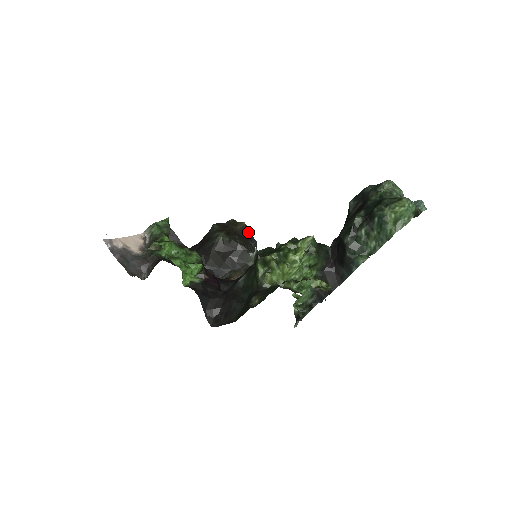
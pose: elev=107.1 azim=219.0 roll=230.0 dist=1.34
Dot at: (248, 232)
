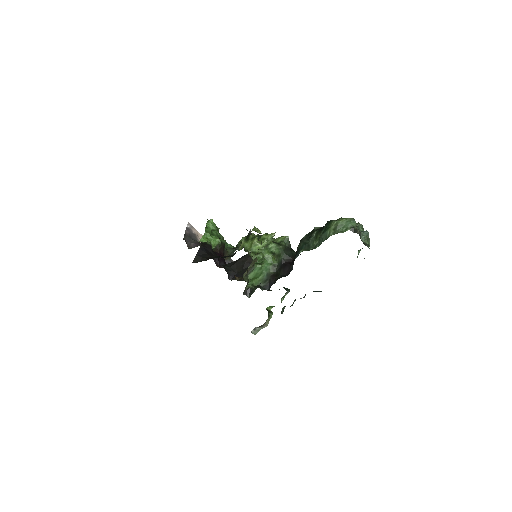
Dot at: occluded
